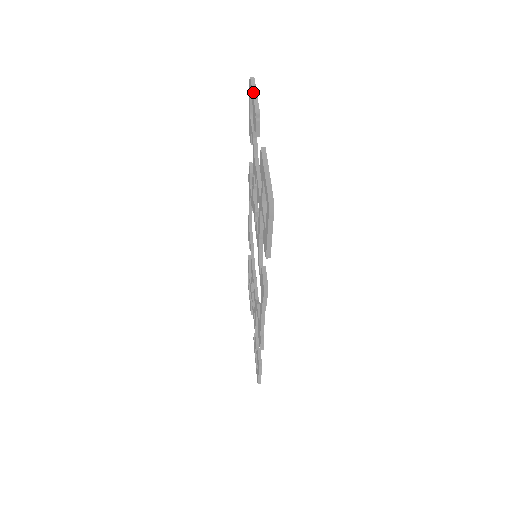
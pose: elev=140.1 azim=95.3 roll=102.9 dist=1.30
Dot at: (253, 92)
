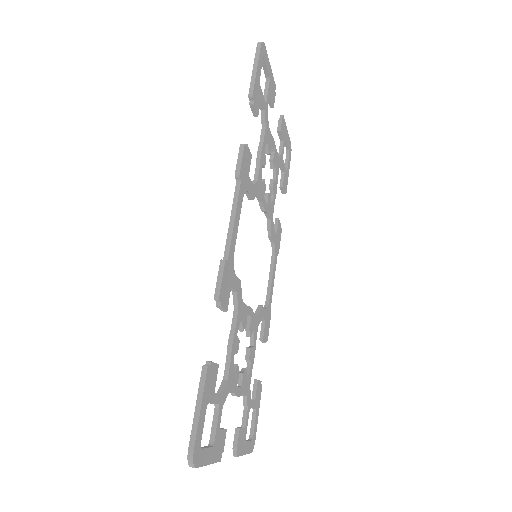
Dot at: occluded
